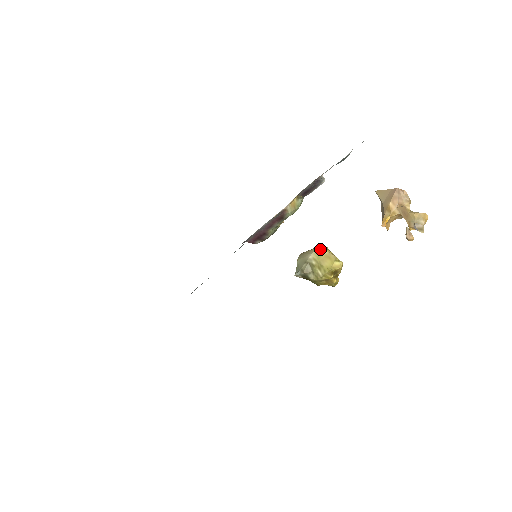
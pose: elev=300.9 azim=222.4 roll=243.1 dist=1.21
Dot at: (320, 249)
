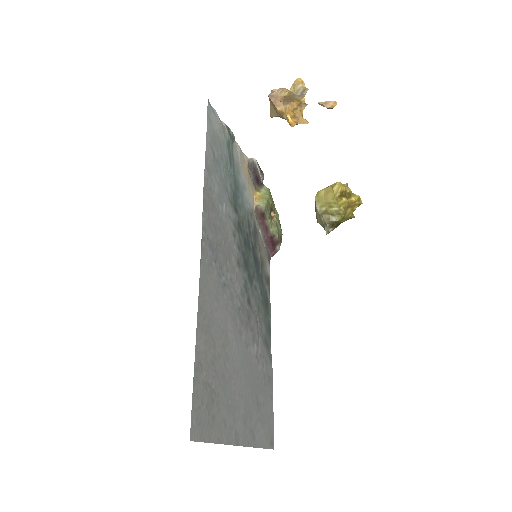
Dot at: (317, 196)
